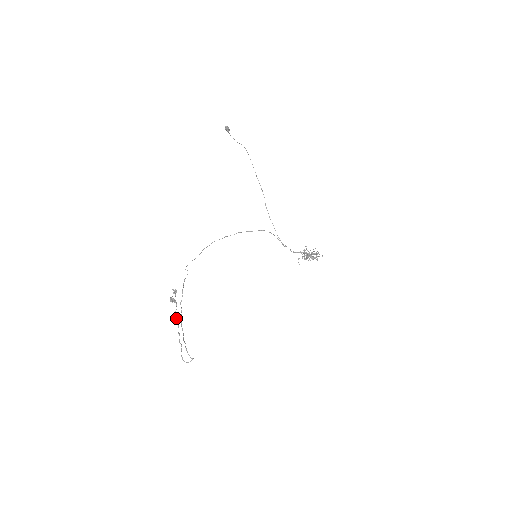
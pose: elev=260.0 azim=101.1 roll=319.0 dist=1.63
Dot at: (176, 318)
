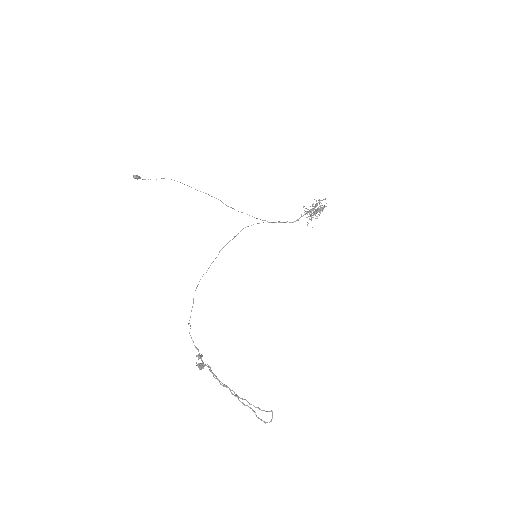
Dot at: (219, 382)
